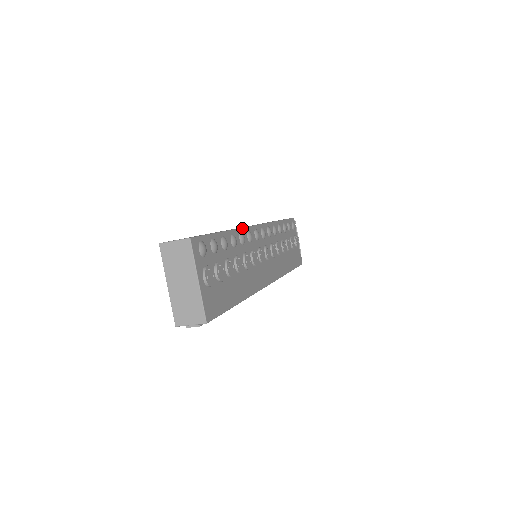
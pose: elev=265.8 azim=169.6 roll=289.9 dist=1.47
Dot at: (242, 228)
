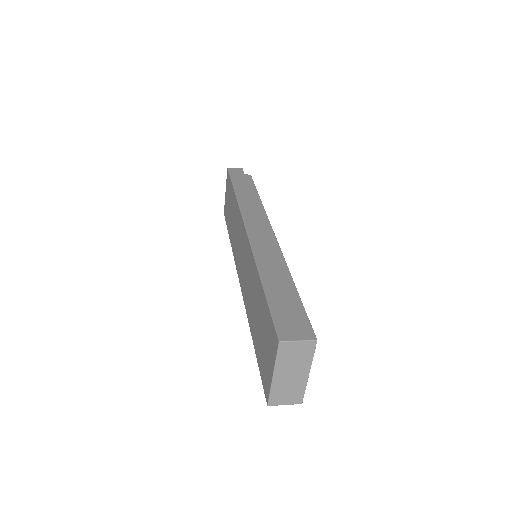
Dot at: (284, 258)
